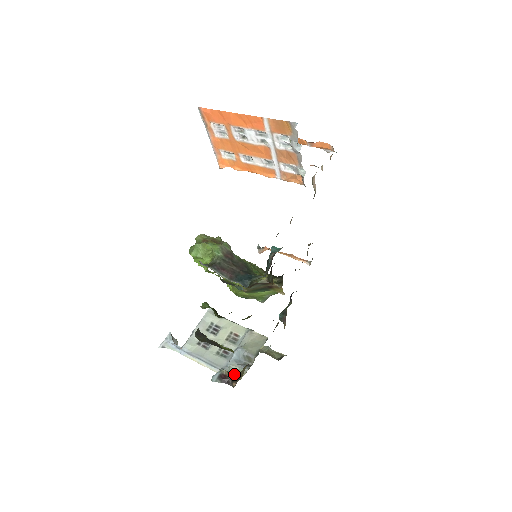
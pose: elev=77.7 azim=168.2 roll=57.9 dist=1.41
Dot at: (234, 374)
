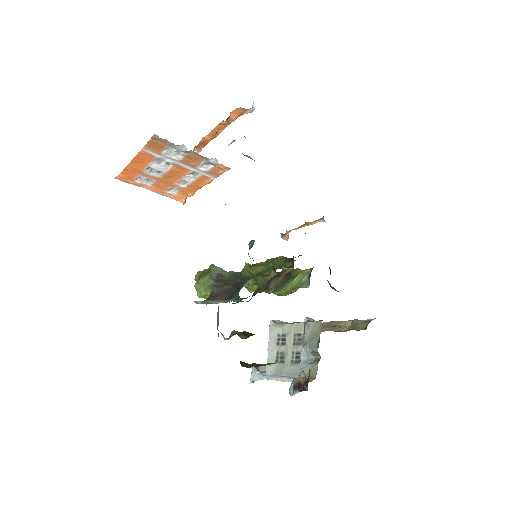
Dot at: occluded
